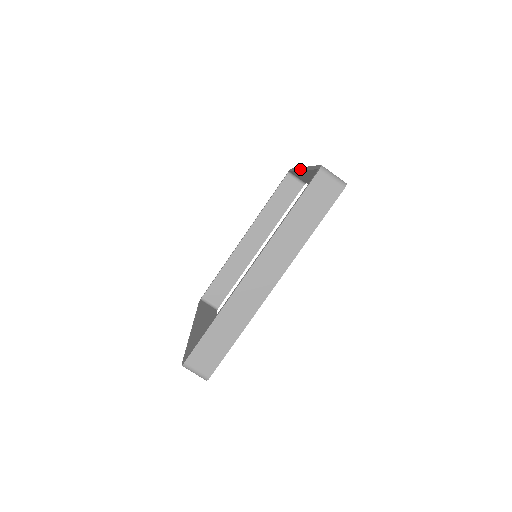
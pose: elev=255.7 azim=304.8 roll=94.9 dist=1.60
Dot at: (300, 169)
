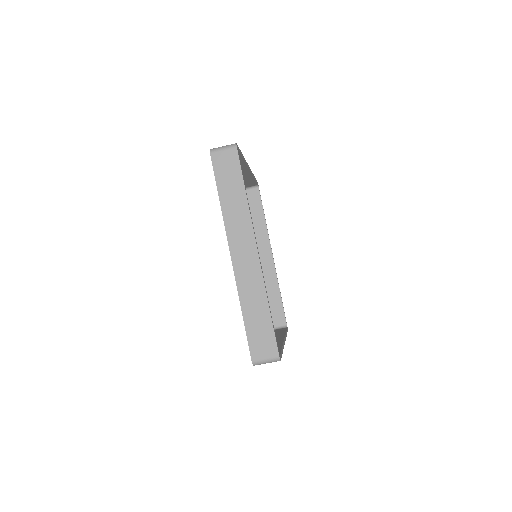
Dot at: occluded
